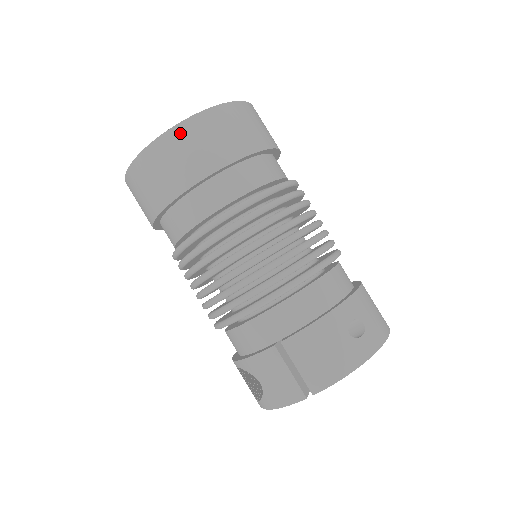
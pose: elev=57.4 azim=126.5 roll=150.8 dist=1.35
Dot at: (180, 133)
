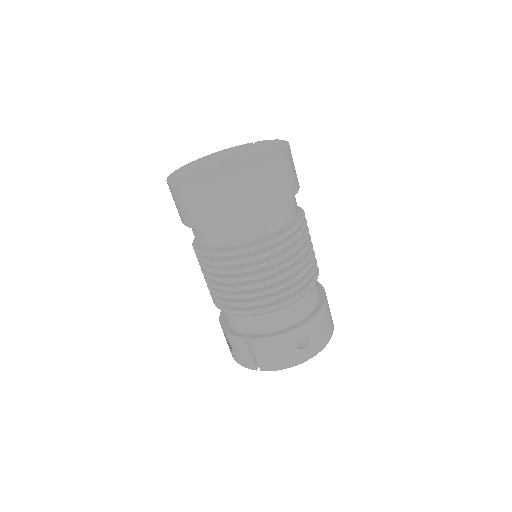
Dot at: (214, 187)
